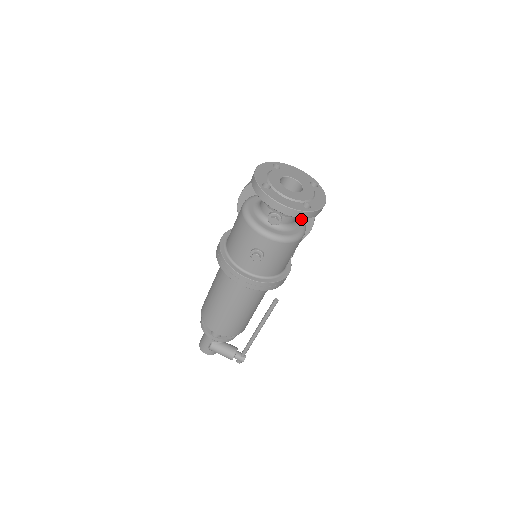
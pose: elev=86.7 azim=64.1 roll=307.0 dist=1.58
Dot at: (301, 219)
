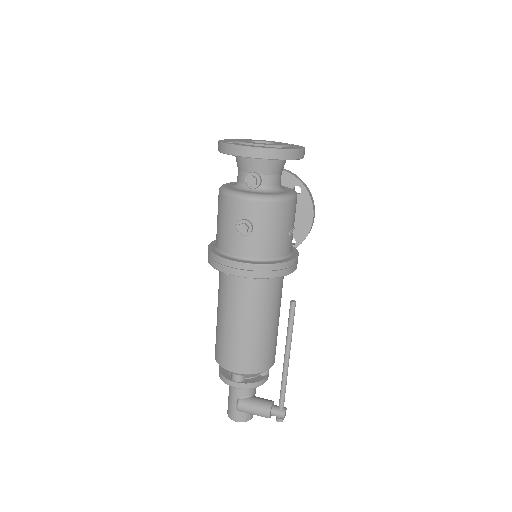
Dot at: (289, 189)
